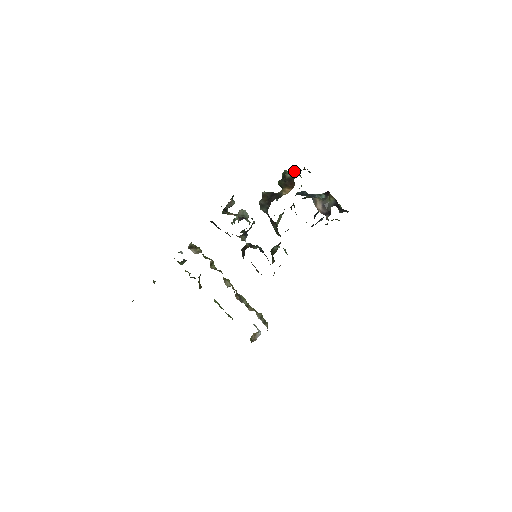
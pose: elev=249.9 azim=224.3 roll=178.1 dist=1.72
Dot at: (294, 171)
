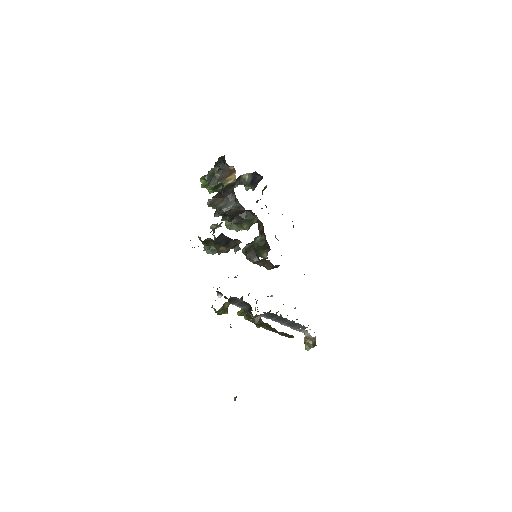
Dot at: occluded
